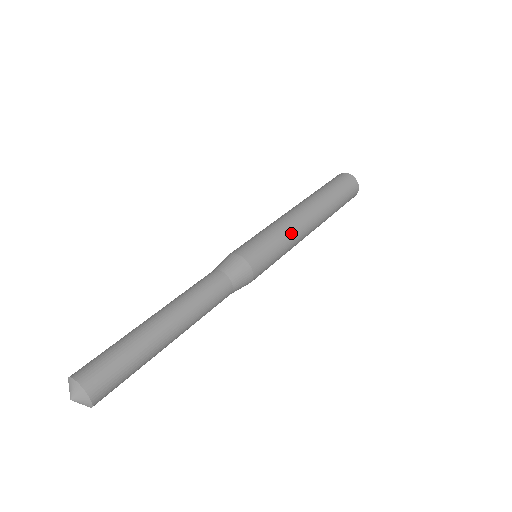
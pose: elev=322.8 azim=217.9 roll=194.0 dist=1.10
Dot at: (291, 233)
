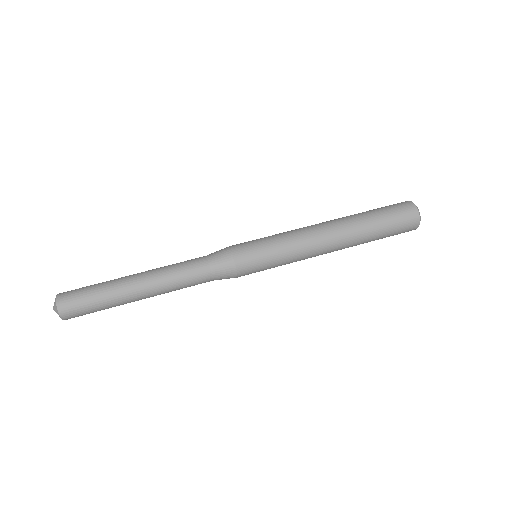
Dot at: (298, 251)
